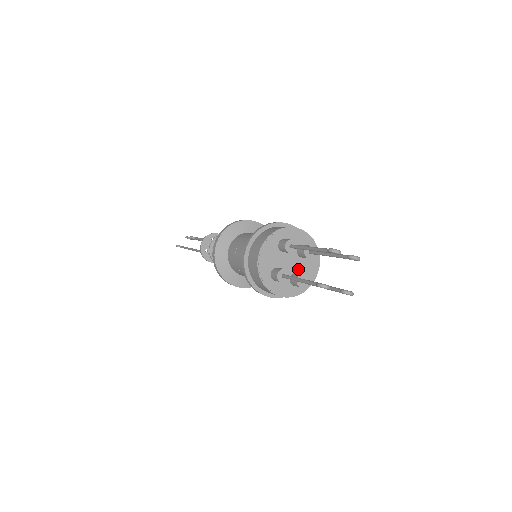
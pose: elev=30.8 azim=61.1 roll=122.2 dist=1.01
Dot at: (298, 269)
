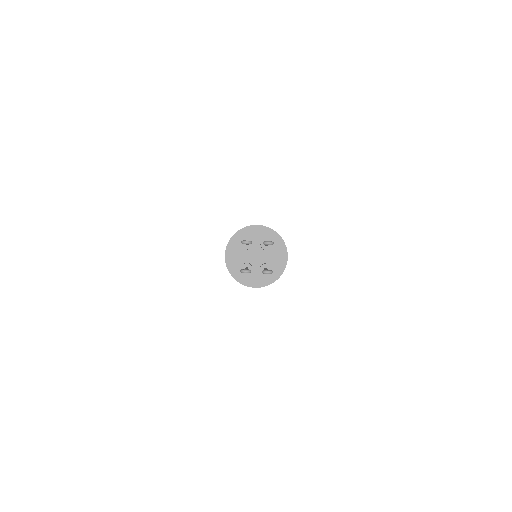
Dot at: (265, 260)
